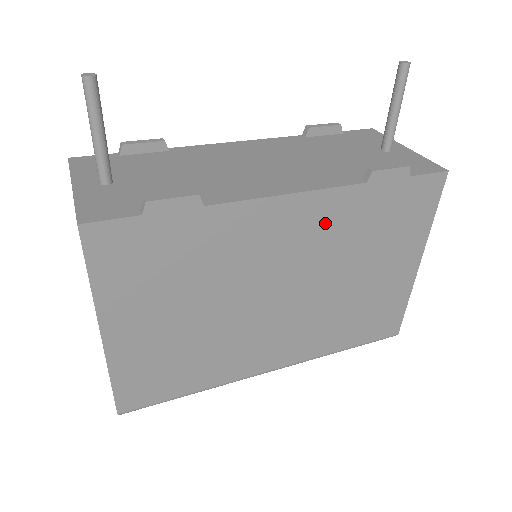
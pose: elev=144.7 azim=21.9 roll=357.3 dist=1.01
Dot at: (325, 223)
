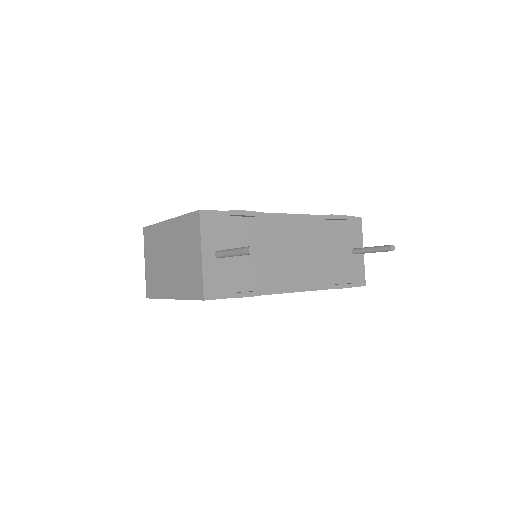
Dot at: occluded
